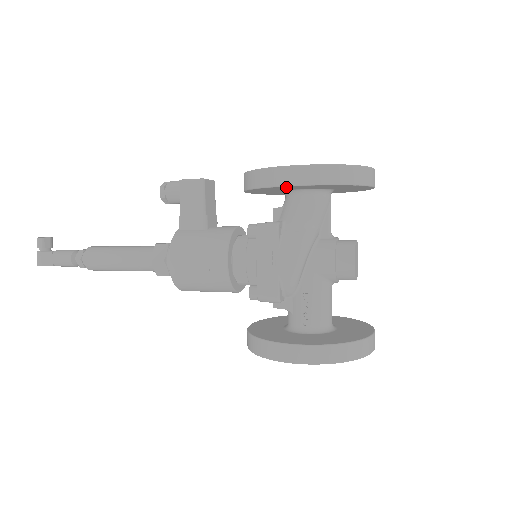
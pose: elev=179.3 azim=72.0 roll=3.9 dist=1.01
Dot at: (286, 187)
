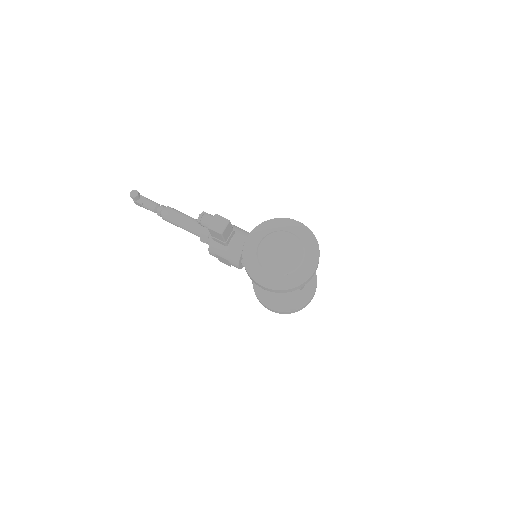
Dot at: occluded
